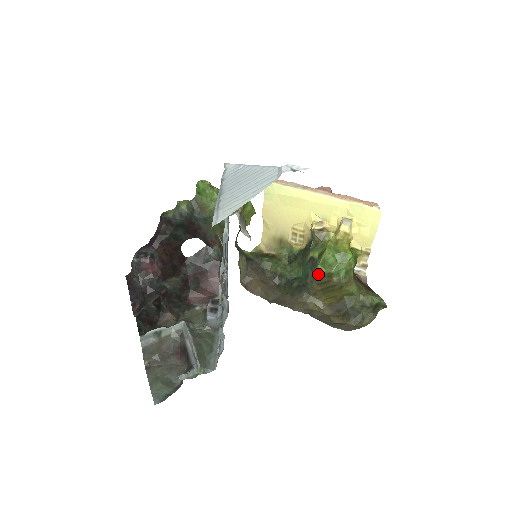
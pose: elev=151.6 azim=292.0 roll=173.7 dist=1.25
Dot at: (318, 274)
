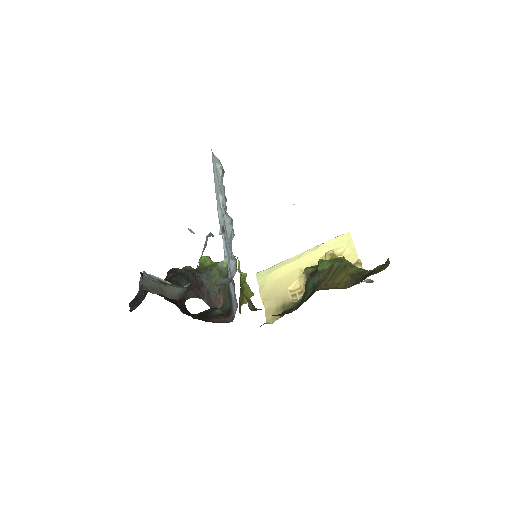
Dot at: (321, 272)
